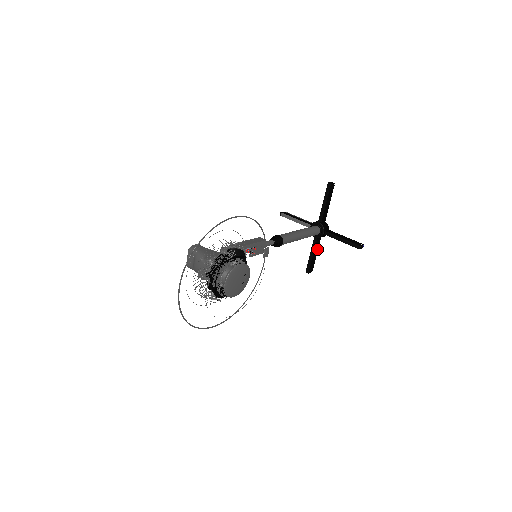
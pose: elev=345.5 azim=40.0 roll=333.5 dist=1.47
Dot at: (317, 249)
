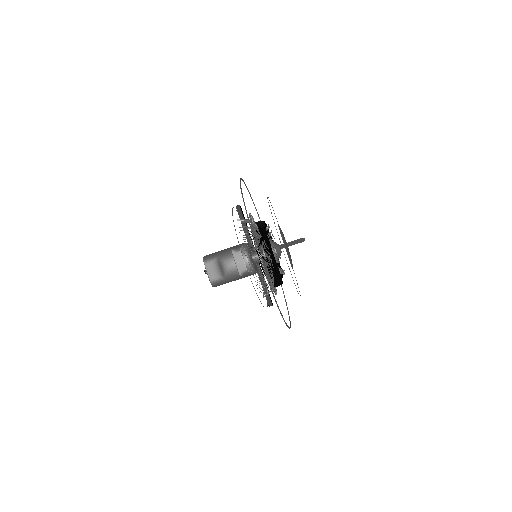
Dot at: occluded
